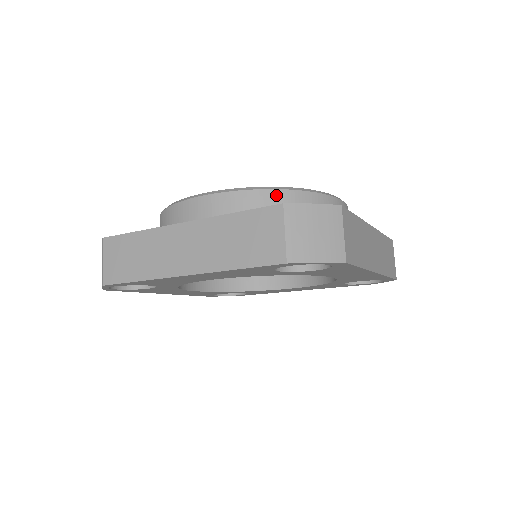
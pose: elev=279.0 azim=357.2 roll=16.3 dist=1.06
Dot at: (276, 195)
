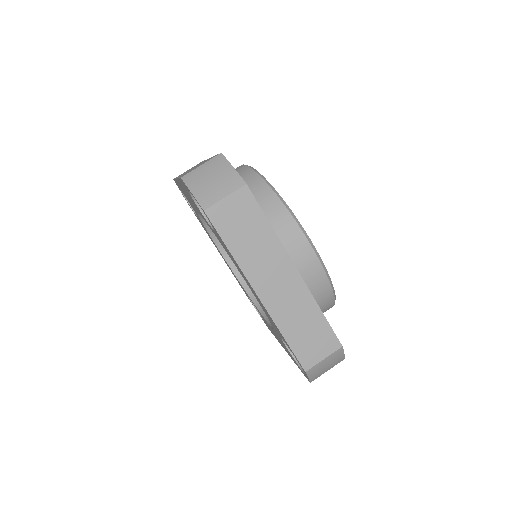
Dot at: (261, 184)
